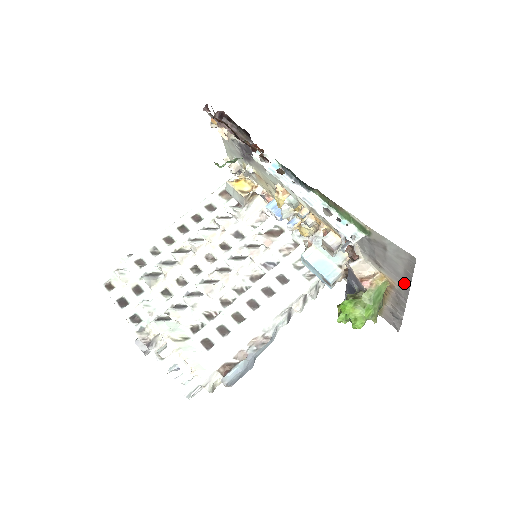
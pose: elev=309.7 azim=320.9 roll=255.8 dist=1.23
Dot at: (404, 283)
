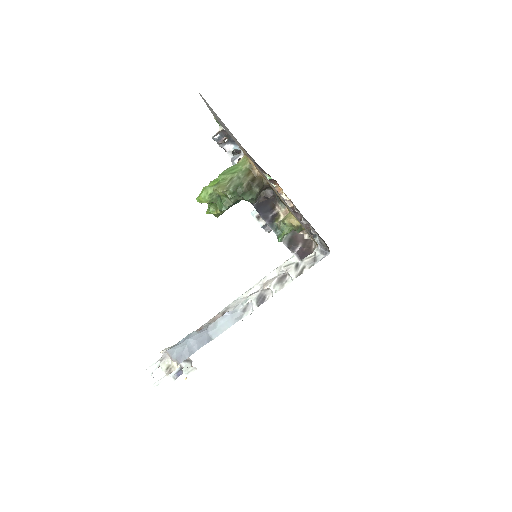
Dot at: occluded
